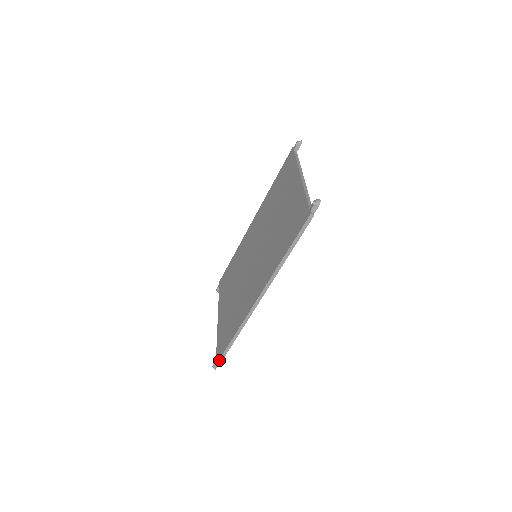
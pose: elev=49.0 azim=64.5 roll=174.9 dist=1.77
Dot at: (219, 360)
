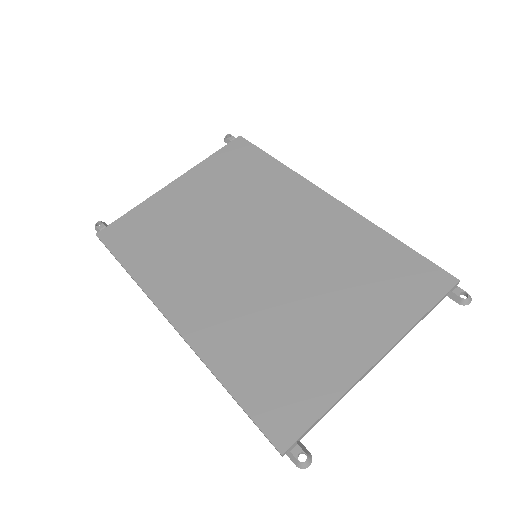
Dot at: (101, 240)
